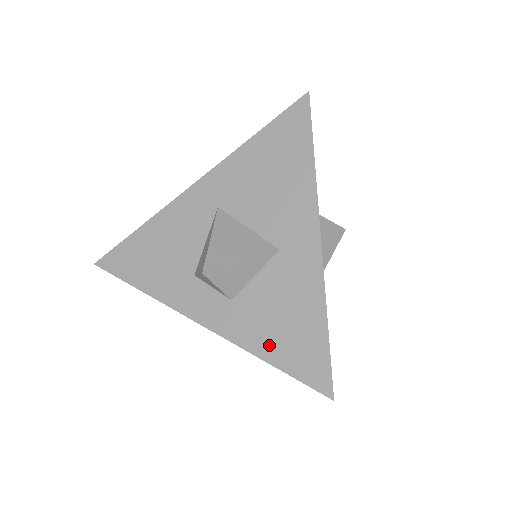
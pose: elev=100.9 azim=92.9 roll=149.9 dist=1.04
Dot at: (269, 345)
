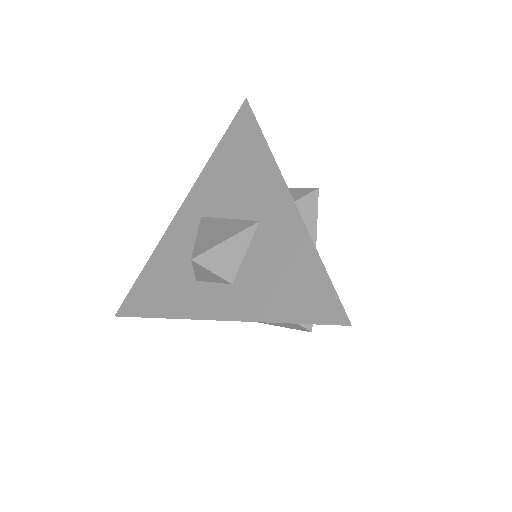
Dot at: (275, 306)
